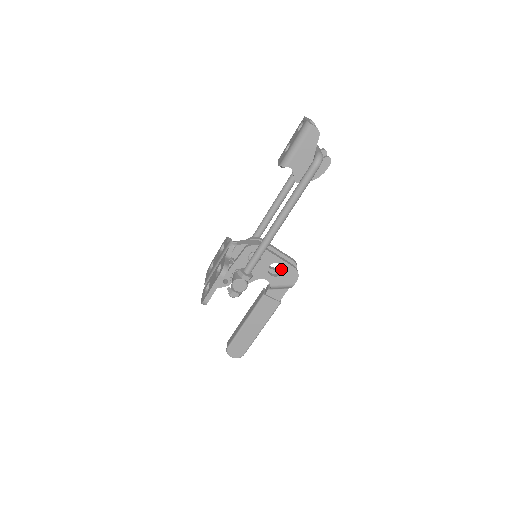
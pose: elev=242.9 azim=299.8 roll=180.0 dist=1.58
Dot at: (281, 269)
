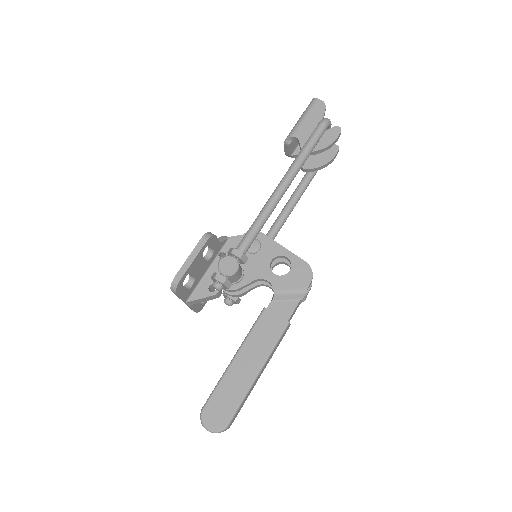
Dot at: occluded
